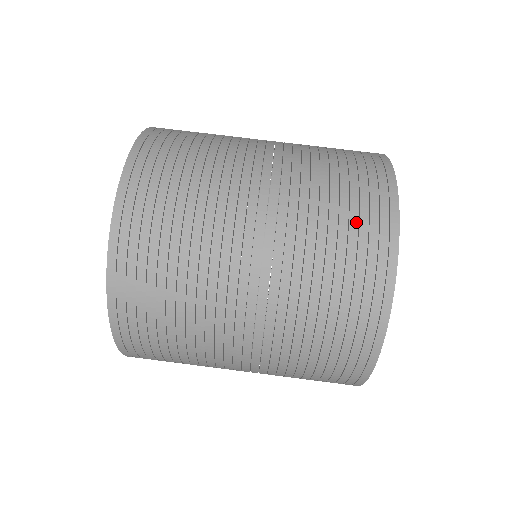
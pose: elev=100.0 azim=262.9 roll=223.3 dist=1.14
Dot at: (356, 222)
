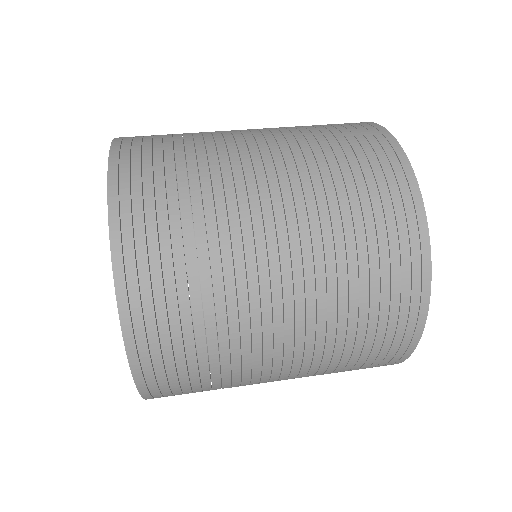
Dot at: (337, 125)
